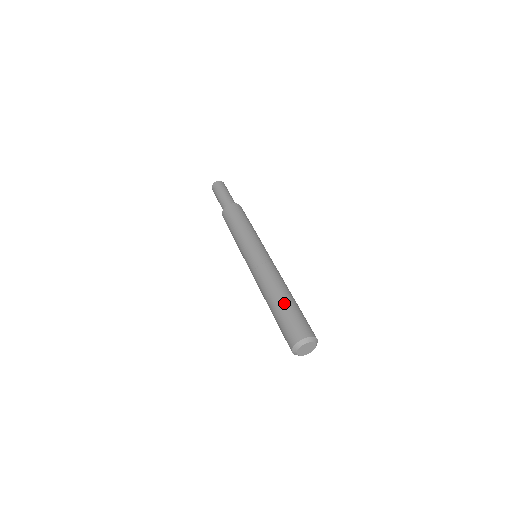
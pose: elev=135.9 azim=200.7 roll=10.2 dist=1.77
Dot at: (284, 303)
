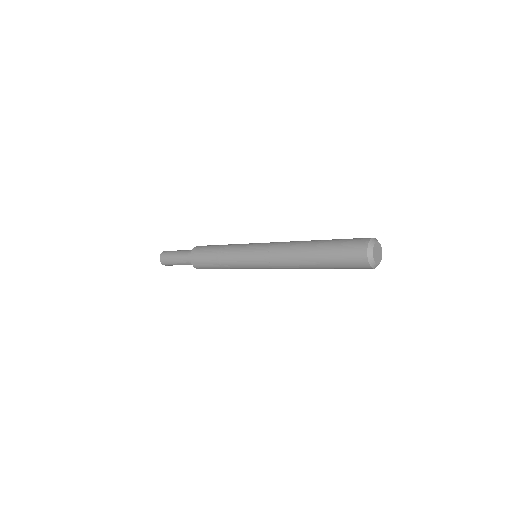
Dot at: occluded
